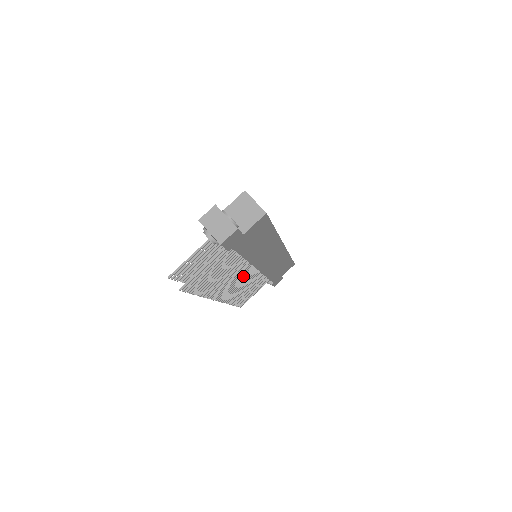
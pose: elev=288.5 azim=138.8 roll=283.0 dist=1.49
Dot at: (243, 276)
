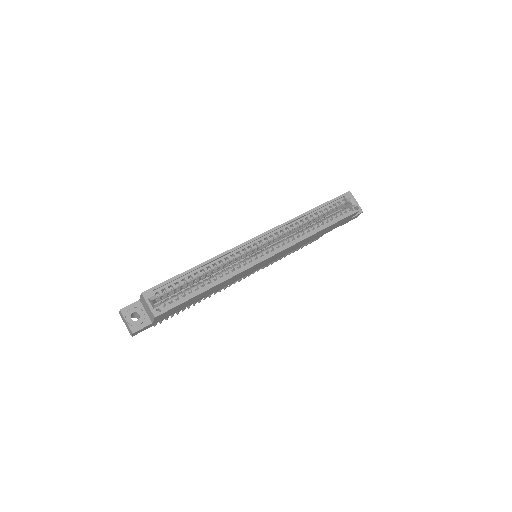
Dot at: occluded
